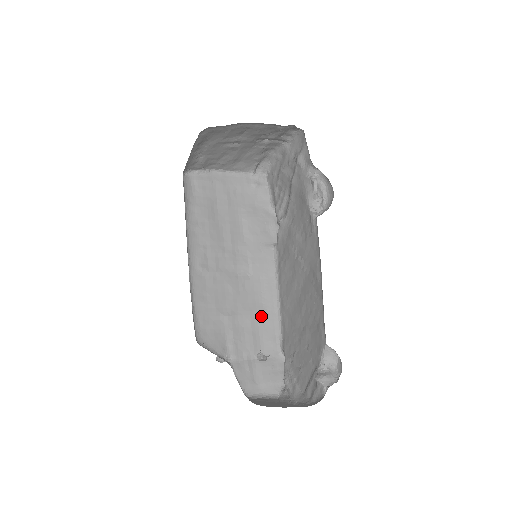
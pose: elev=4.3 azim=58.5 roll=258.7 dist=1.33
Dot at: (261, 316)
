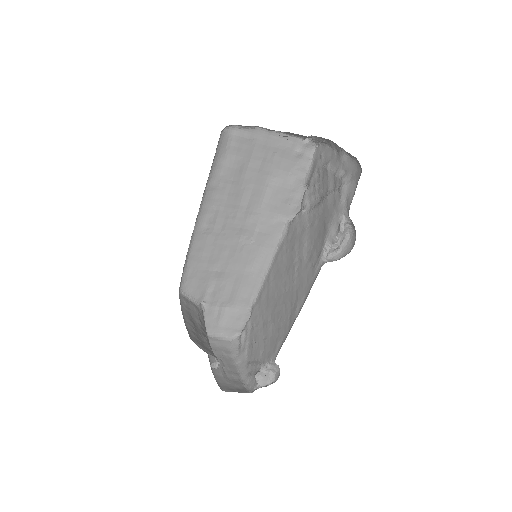
Dot at: (246, 277)
